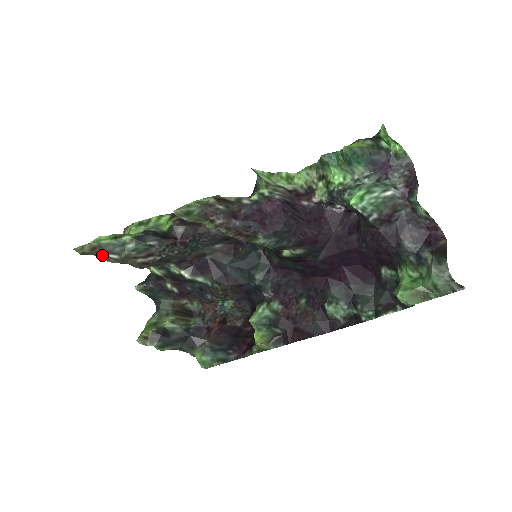
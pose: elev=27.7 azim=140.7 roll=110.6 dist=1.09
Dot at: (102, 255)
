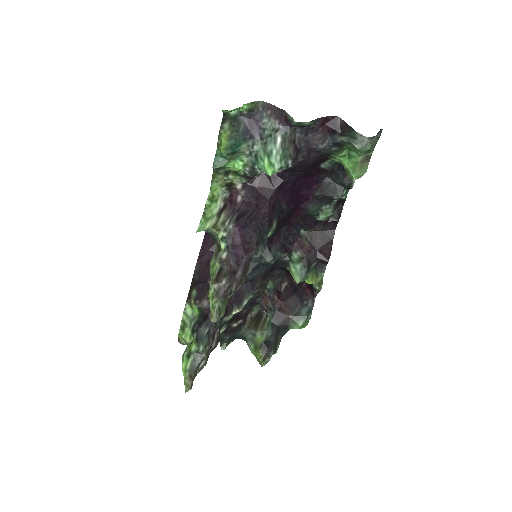
Dot at: (197, 372)
